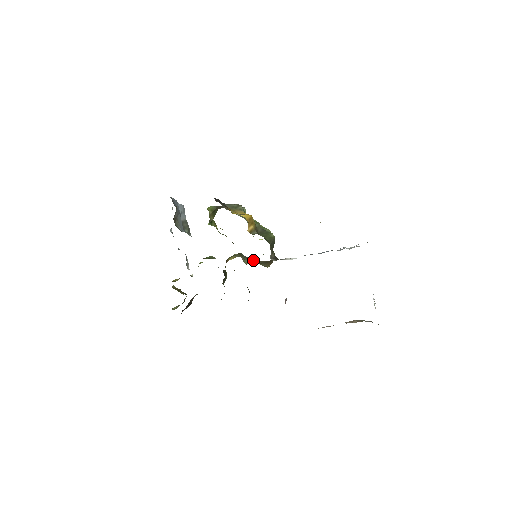
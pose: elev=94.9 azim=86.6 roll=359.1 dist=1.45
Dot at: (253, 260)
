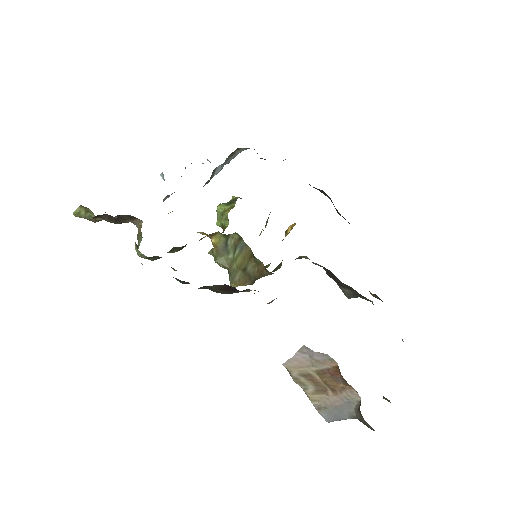
Dot at: (245, 257)
